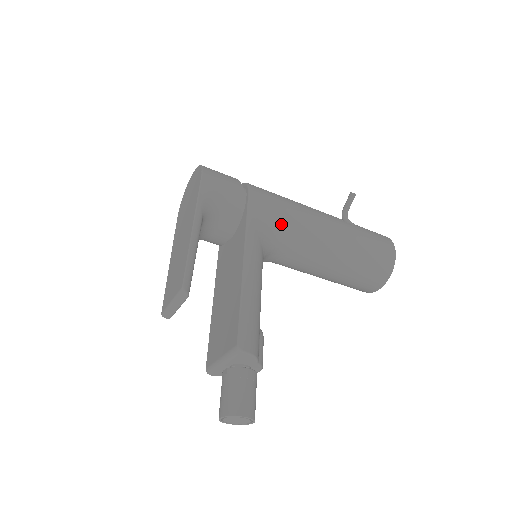
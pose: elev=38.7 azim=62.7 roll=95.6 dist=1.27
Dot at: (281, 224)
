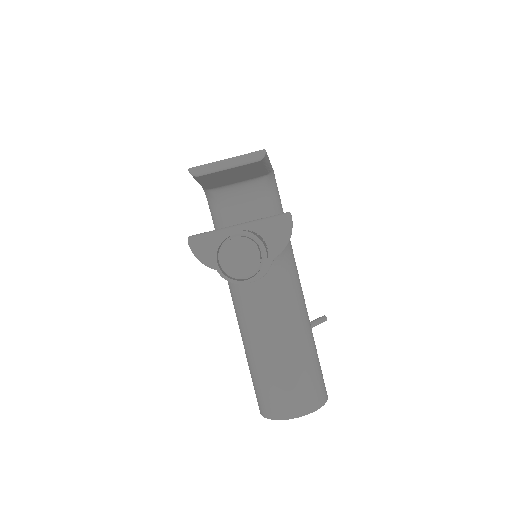
Dot at: (290, 258)
